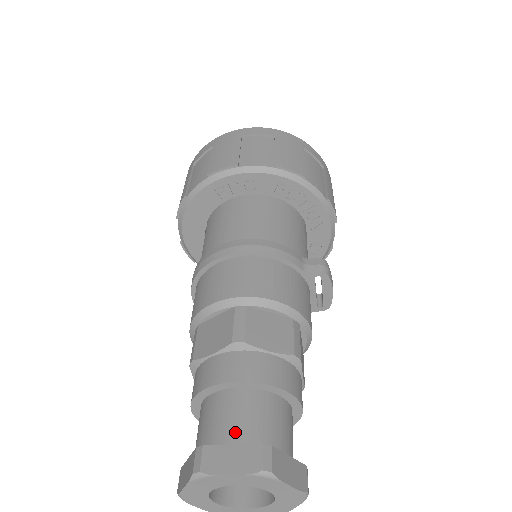
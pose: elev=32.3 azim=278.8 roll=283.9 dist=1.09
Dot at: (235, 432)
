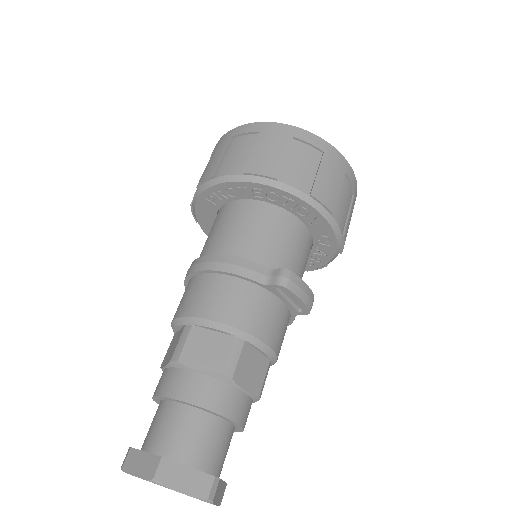
Dot at: (155, 440)
